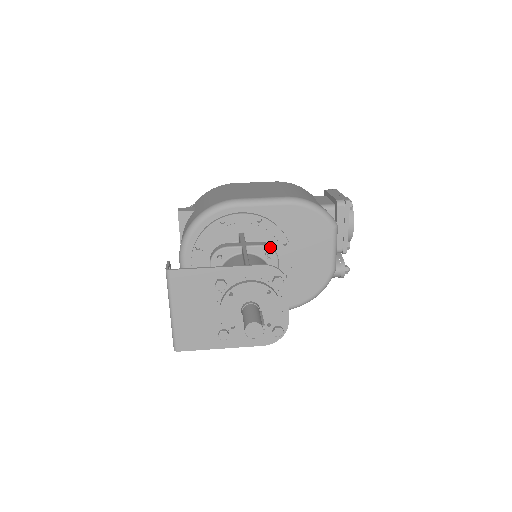
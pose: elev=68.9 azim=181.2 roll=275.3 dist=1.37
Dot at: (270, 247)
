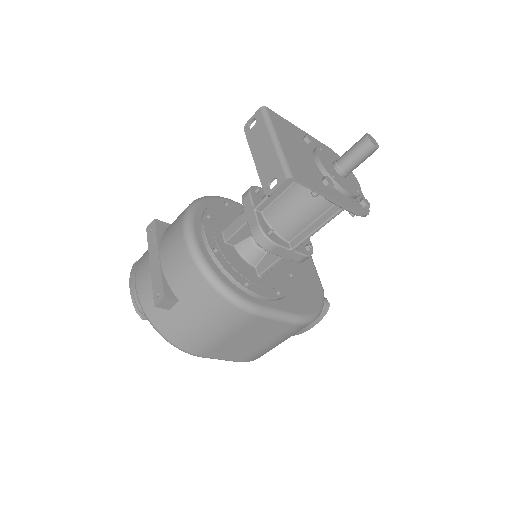
Dot at: occluded
